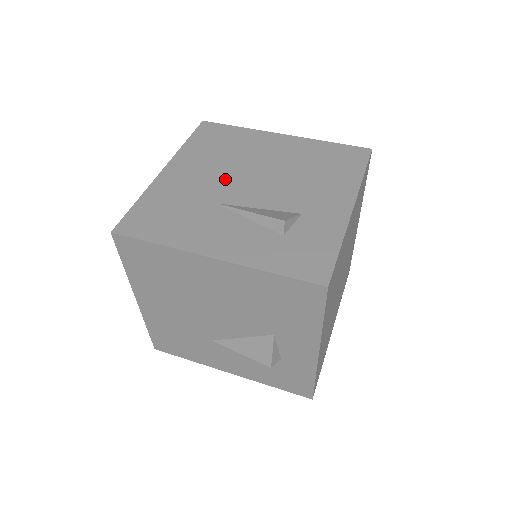
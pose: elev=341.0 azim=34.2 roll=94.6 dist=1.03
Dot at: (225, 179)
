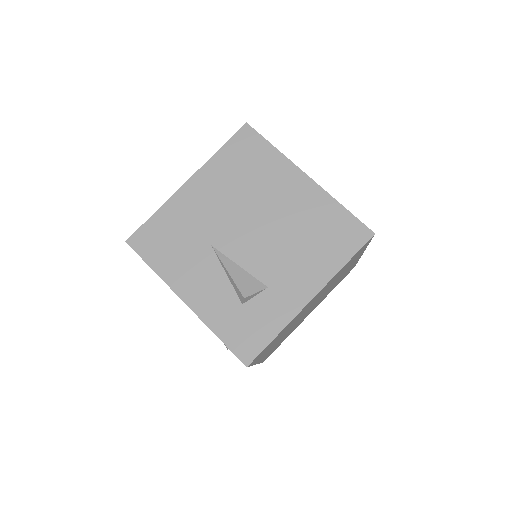
Dot at: (229, 217)
